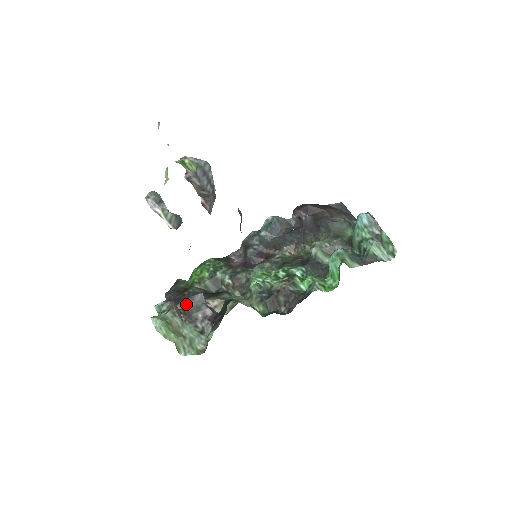
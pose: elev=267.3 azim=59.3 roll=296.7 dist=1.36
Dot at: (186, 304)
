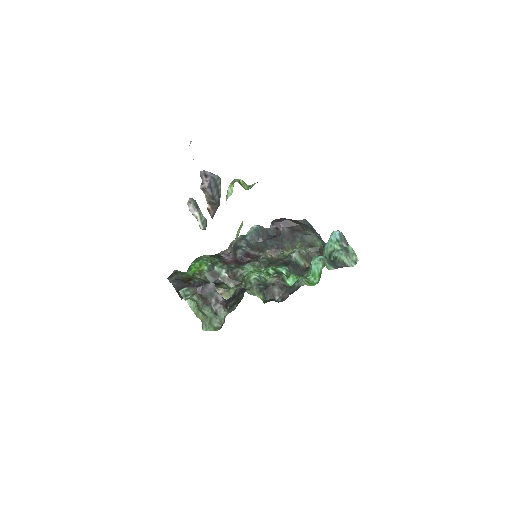
Dot at: (202, 291)
